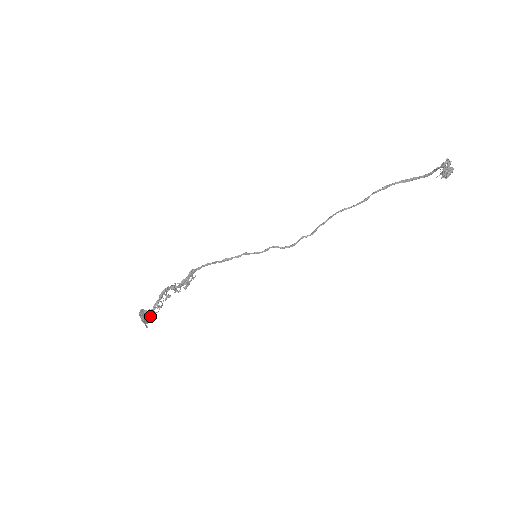
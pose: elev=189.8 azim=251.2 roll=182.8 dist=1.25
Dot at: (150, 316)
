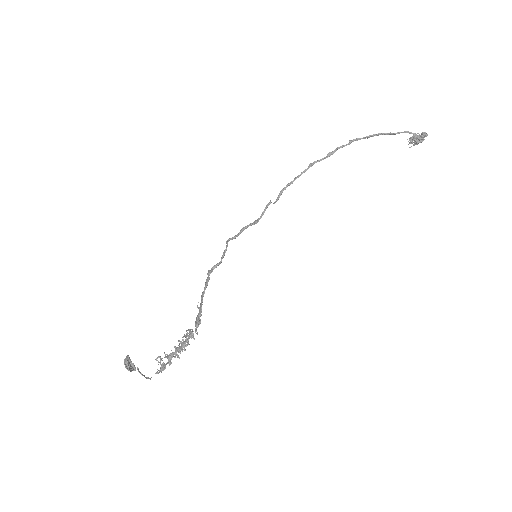
Dot at: (161, 372)
